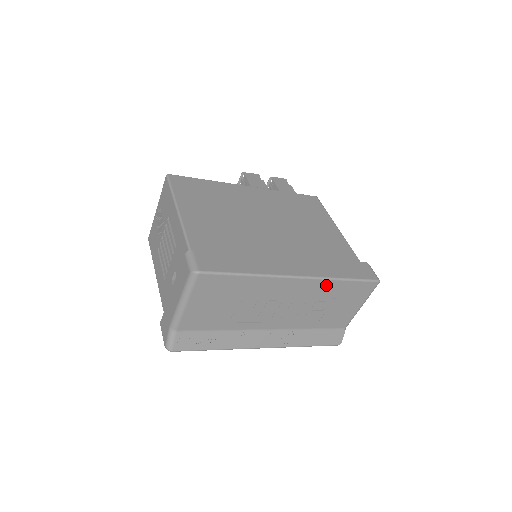
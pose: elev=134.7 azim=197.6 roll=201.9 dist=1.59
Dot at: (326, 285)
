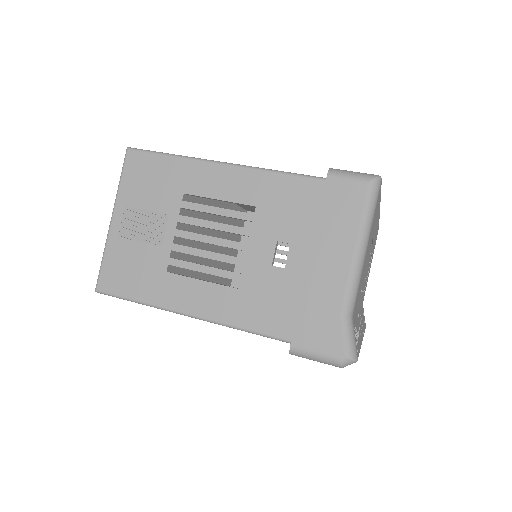
Dot at: (377, 227)
